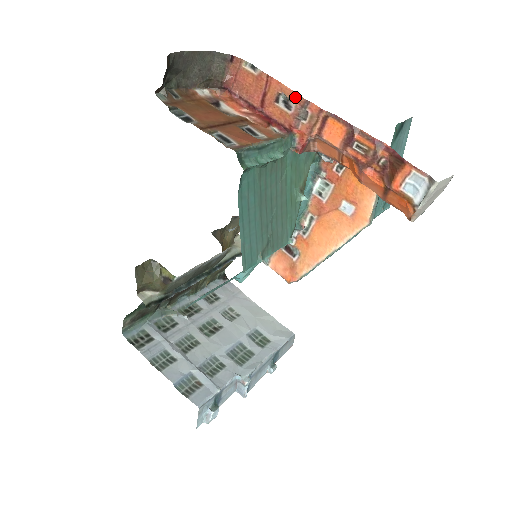
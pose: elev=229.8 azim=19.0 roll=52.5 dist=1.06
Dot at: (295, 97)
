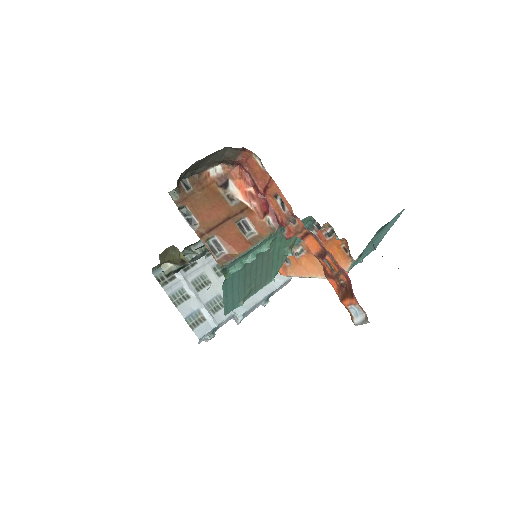
Dot at: (288, 206)
